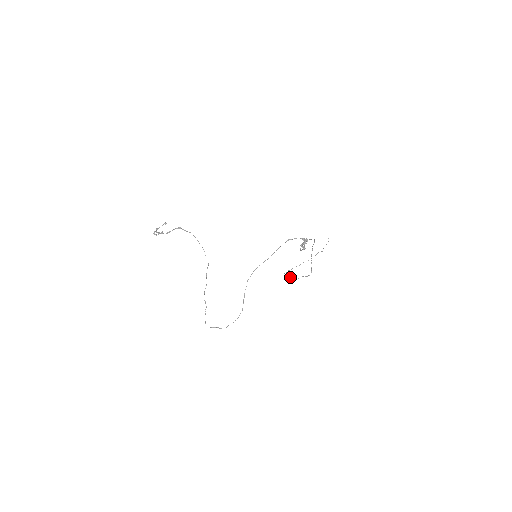
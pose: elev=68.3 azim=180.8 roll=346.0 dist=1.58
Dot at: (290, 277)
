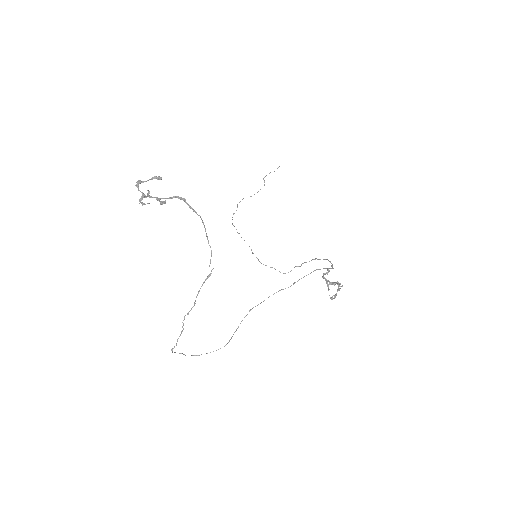
Dot at: (252, 252)
